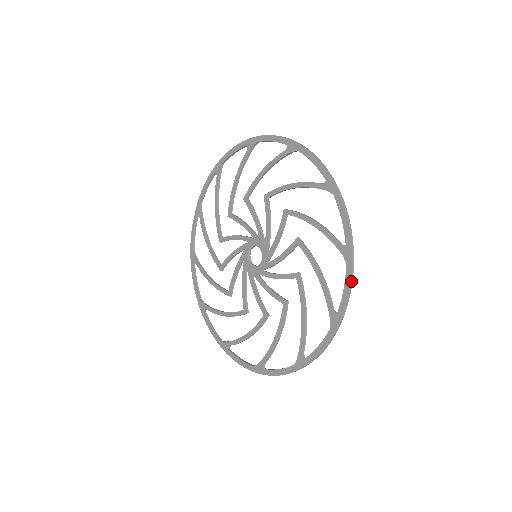
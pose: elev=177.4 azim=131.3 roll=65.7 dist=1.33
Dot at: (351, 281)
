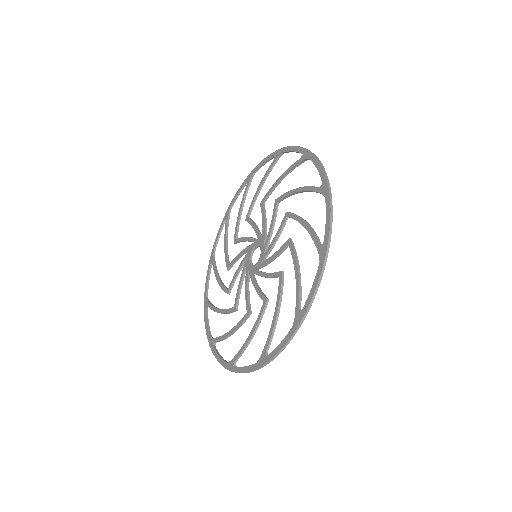
Dot at: (319, 279)
